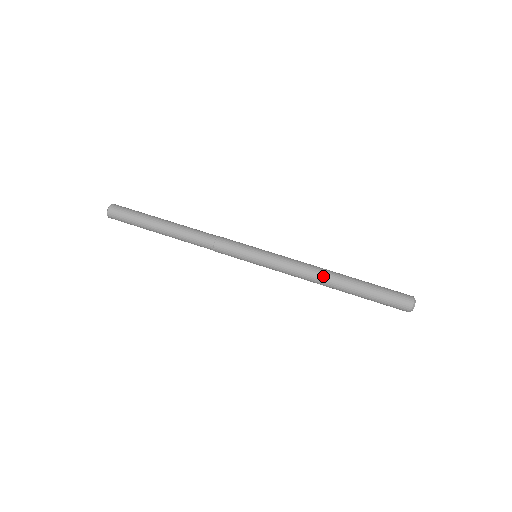
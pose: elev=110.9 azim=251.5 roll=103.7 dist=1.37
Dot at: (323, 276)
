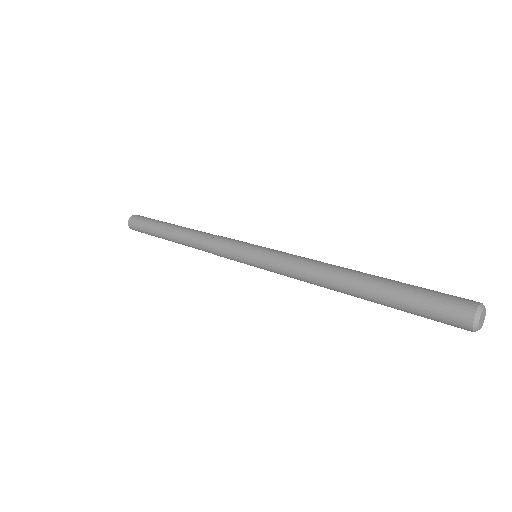
Dot at: (328, 276)
